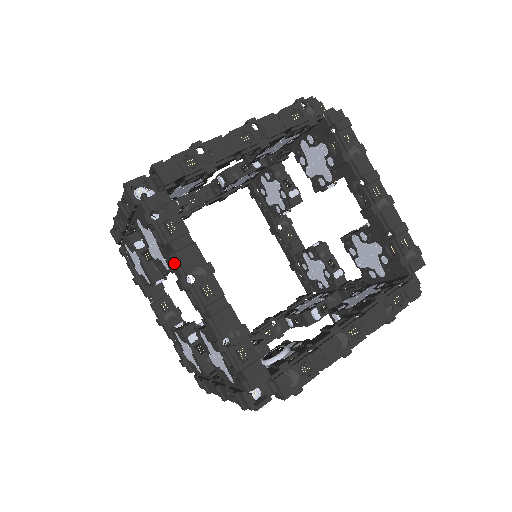
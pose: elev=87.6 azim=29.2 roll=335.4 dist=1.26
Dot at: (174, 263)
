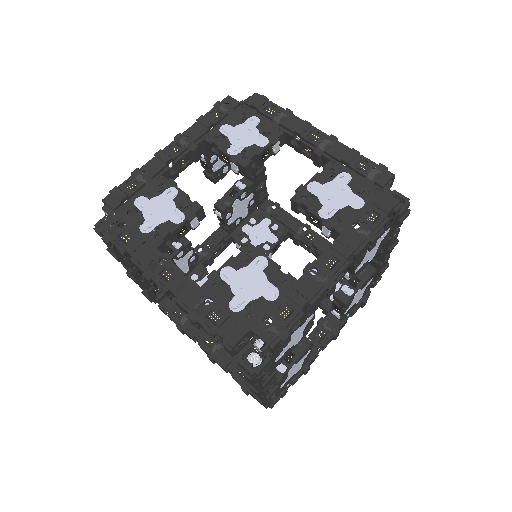
Dot at: (294, 117)
